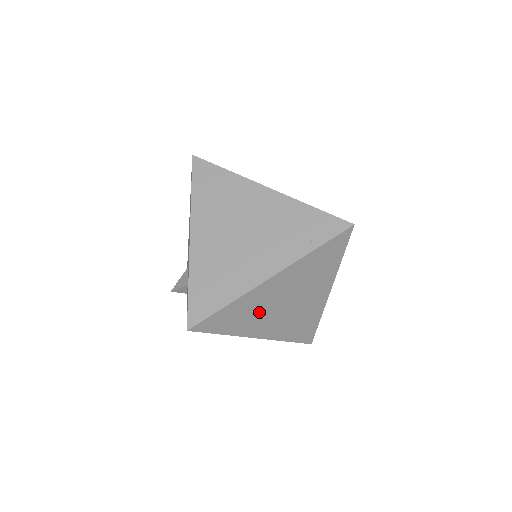
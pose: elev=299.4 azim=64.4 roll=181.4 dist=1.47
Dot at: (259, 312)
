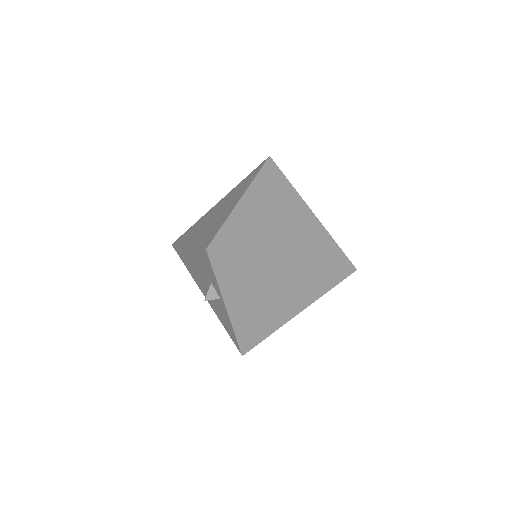
Dot at: (261, 230)
